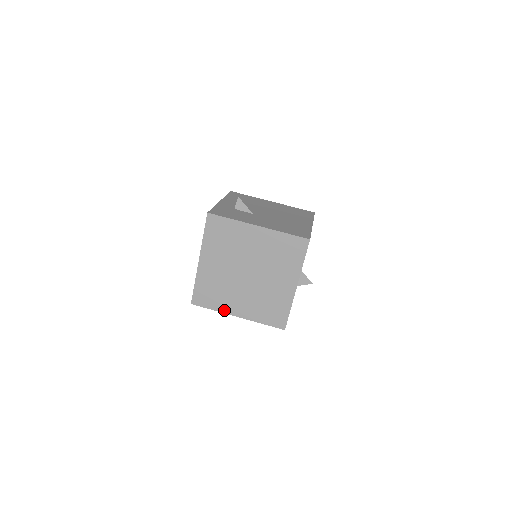
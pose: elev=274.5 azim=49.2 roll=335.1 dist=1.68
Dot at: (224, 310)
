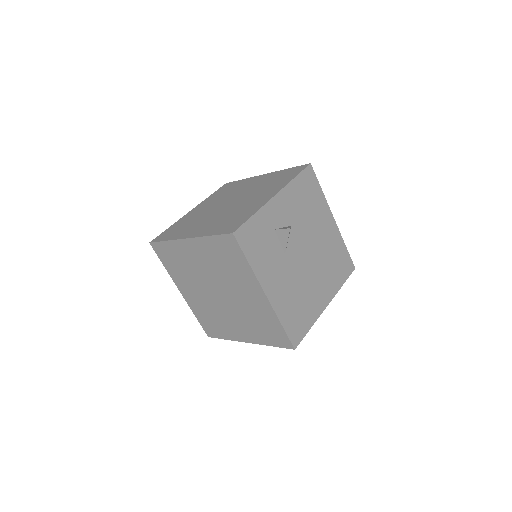
Dot at: (174, 278)
